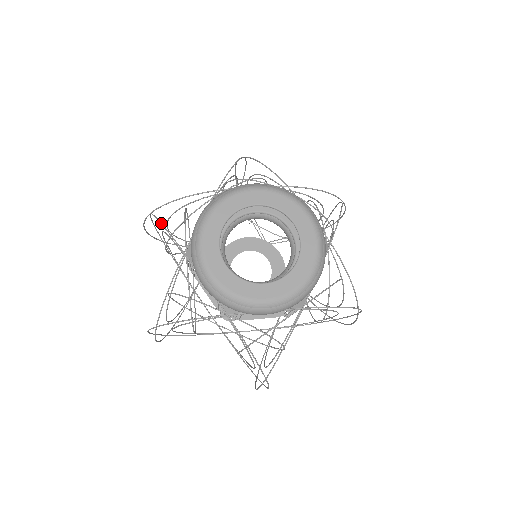
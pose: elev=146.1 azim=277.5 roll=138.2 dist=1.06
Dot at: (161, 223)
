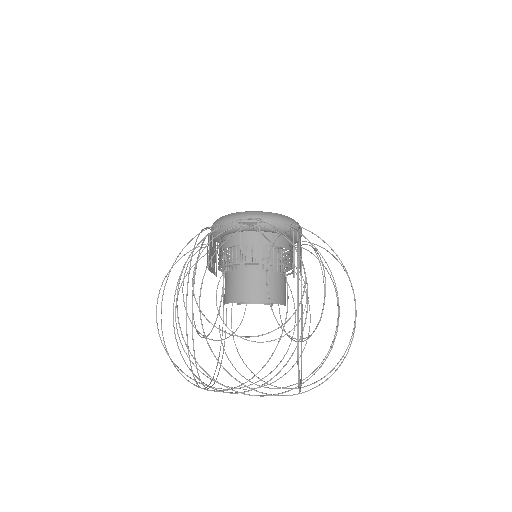
Dot at: (184, 247)
